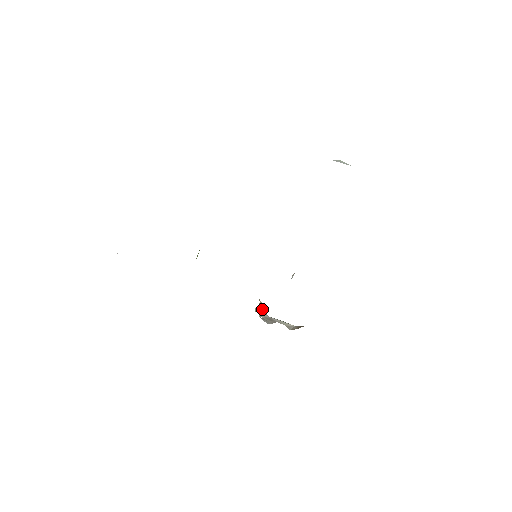
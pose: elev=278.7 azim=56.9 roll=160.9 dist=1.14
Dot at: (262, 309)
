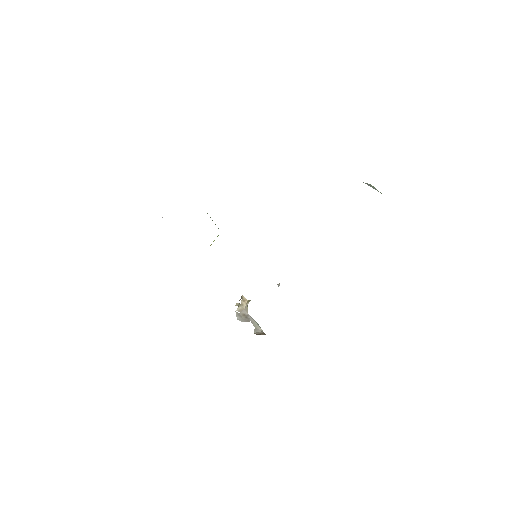
Dot at: (245, 305)
